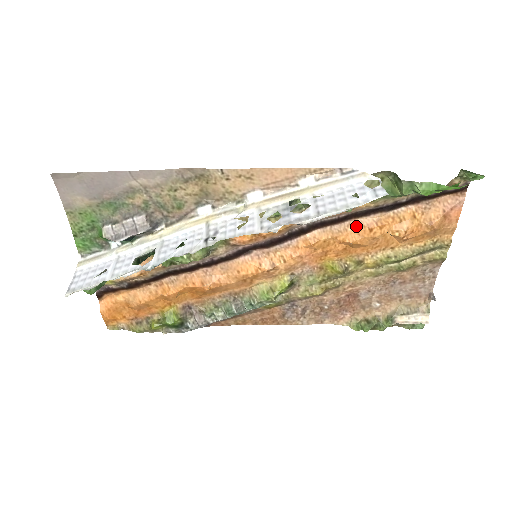
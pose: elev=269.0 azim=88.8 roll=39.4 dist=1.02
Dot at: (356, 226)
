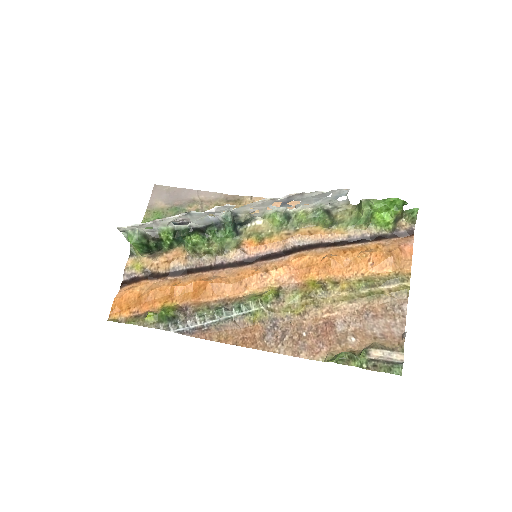
Dot at: (334, 250)
